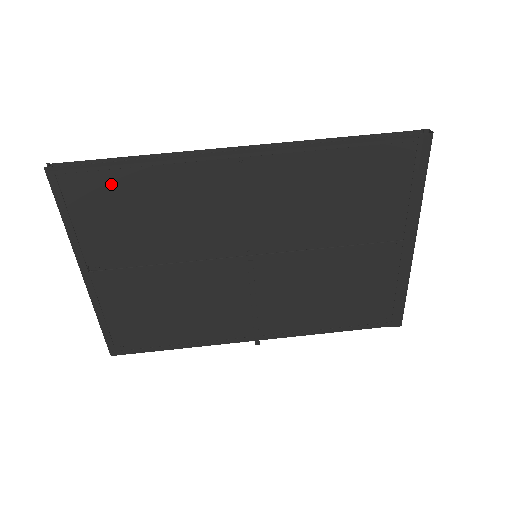
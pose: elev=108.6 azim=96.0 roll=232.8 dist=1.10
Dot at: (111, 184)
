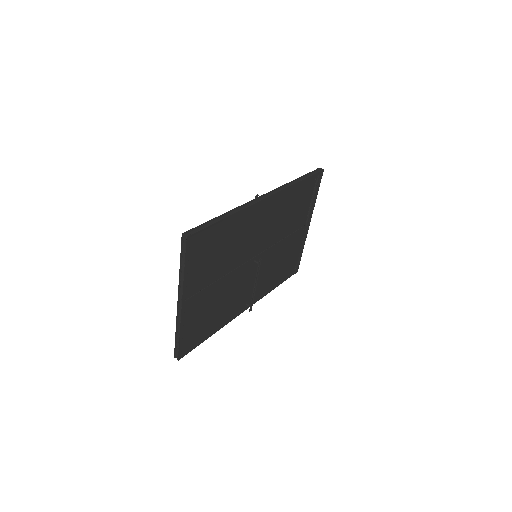
Dot at: (209, 236)
